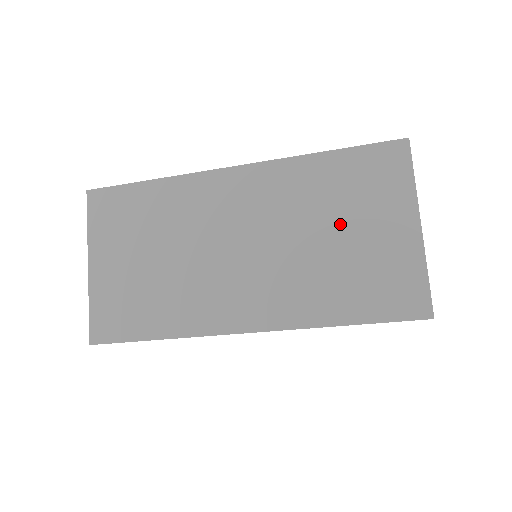
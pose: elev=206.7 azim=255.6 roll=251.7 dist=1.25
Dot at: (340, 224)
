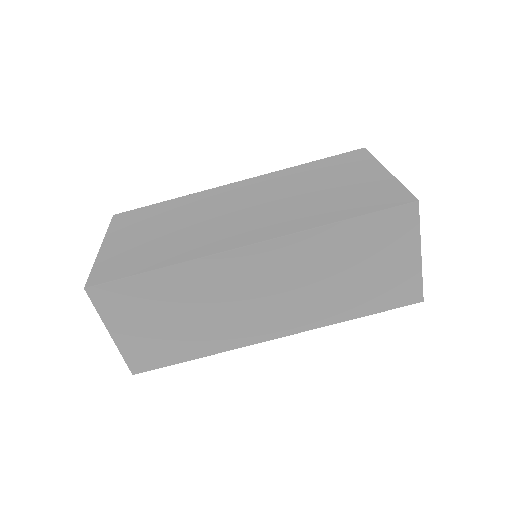
Dot at: (324, 183)
